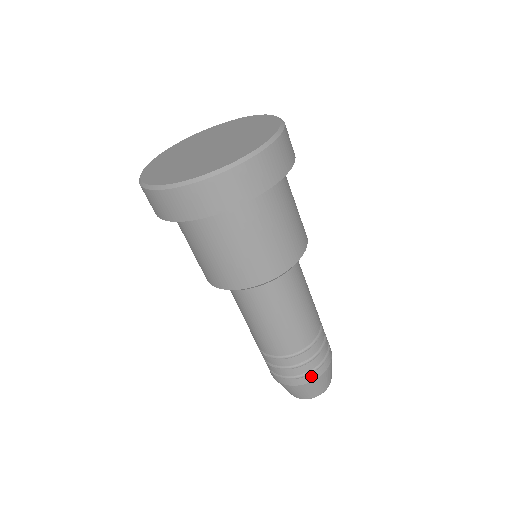
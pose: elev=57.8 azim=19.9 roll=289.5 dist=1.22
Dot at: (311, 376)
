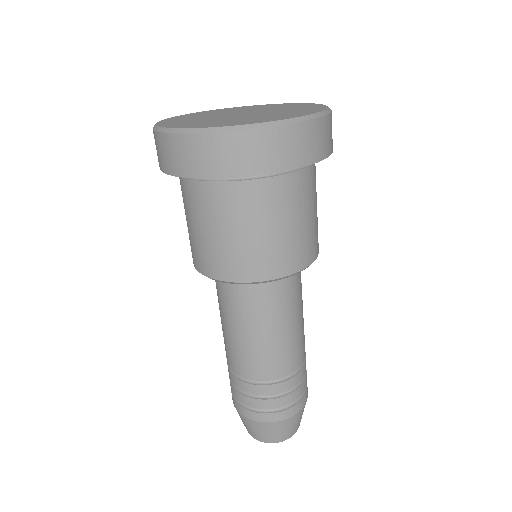
Dot at: (305, 397)
